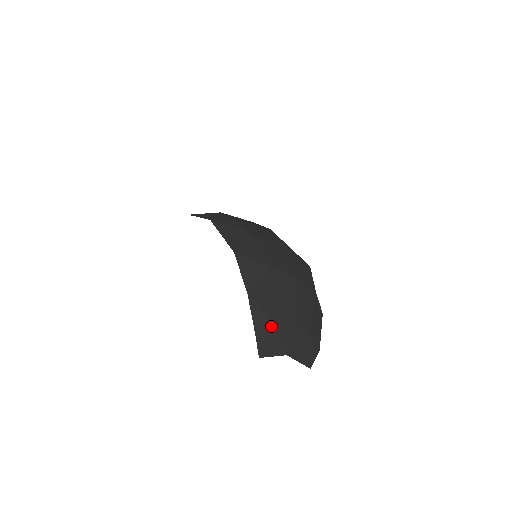
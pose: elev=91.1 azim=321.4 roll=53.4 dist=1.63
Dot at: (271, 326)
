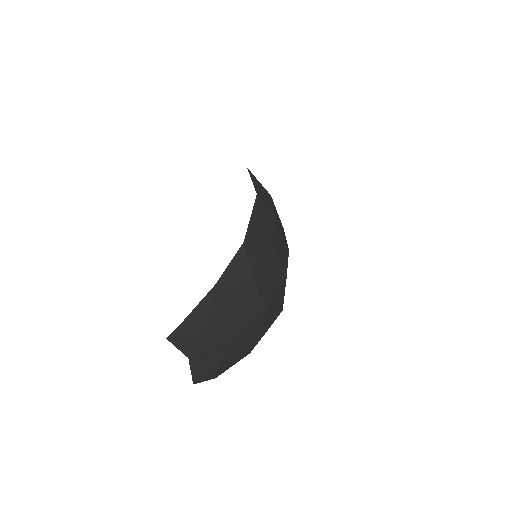
Dot at: (203, 326)
